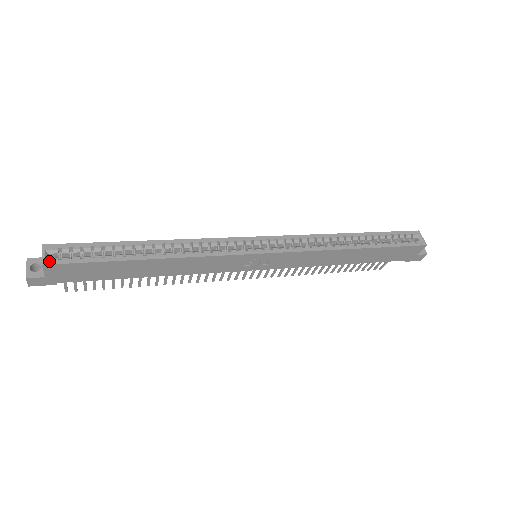
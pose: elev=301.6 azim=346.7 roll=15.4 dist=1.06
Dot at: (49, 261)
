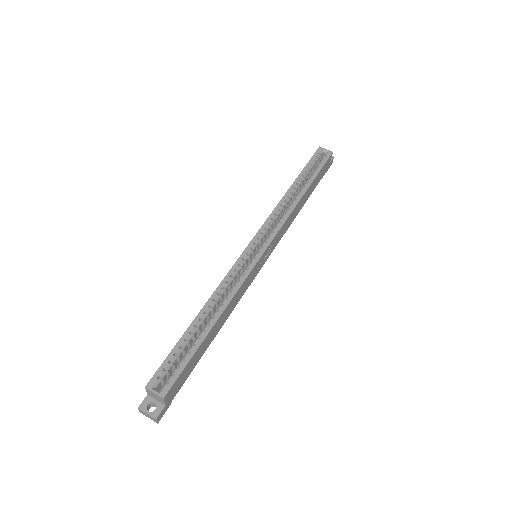
Dot at: (164, 392)
